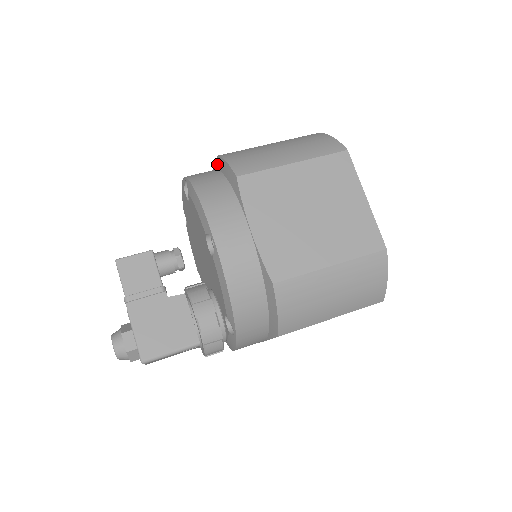
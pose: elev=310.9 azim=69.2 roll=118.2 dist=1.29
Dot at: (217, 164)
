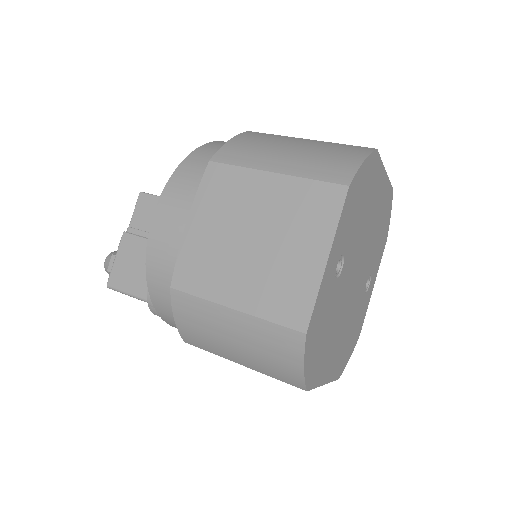
Dot at: occluded
